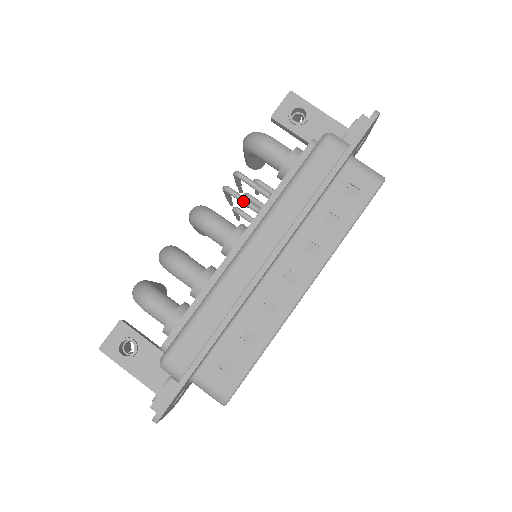
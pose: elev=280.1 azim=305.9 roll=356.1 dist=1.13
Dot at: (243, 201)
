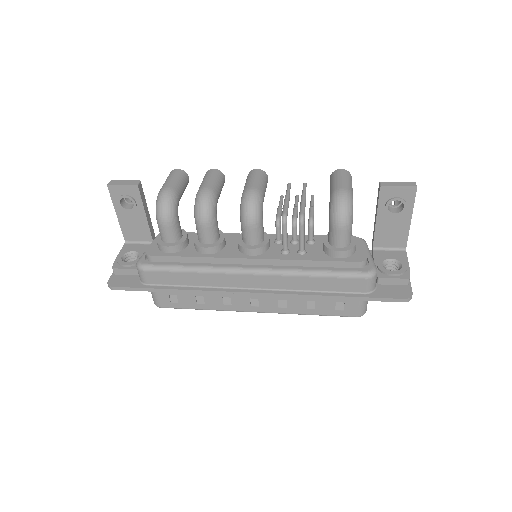
Dot at: (283, 238)
